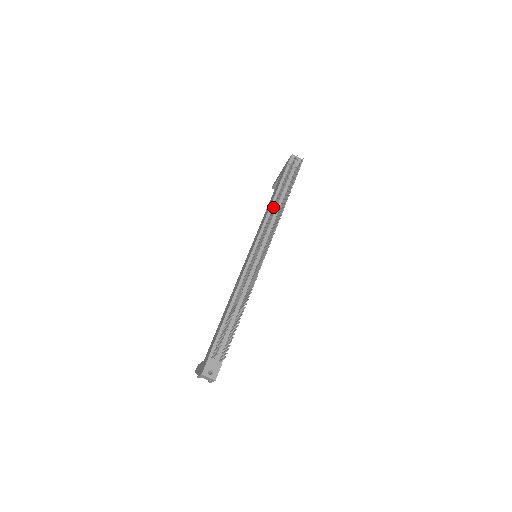
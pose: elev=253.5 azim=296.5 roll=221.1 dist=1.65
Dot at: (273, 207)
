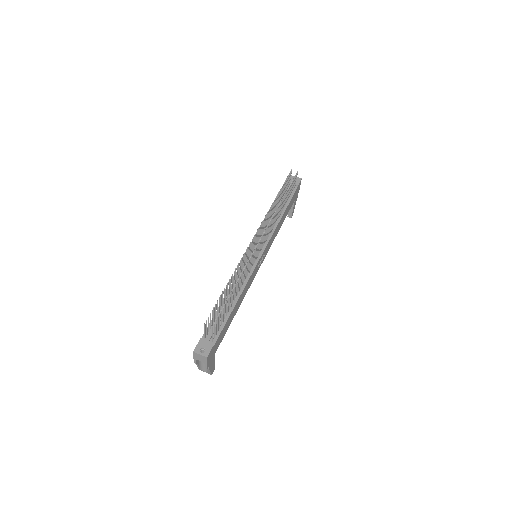
Dot at: (272, 214)
